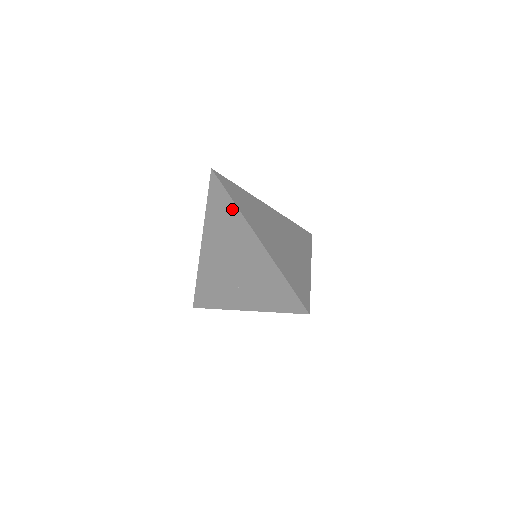
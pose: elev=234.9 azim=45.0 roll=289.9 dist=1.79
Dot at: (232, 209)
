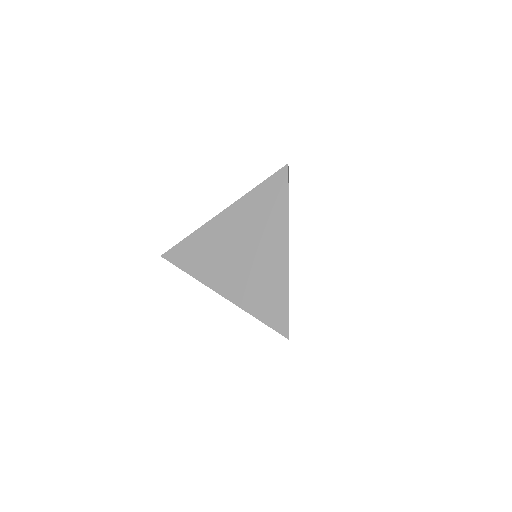
Dot at: (281, 209)
